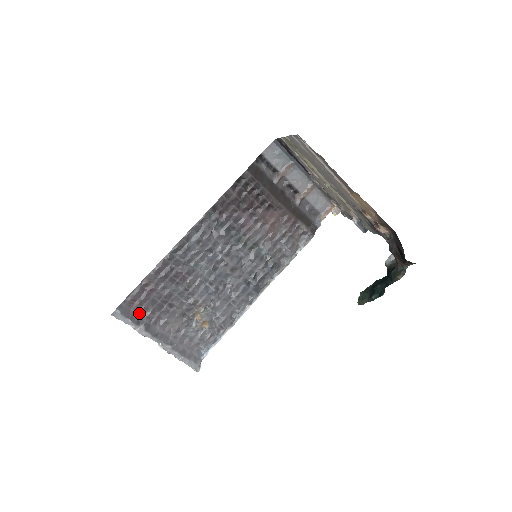
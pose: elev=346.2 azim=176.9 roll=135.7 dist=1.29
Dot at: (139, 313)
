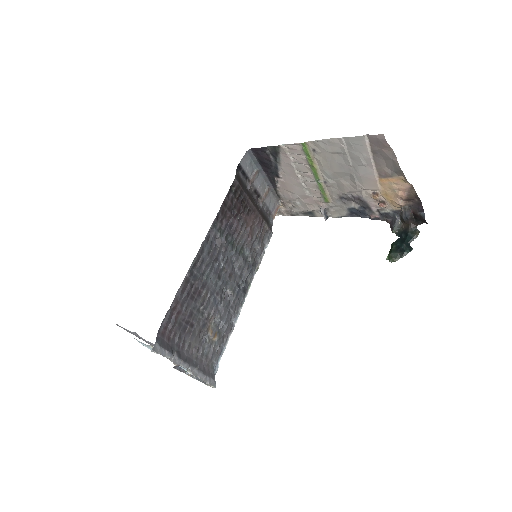
Dot at: (170, 341)
